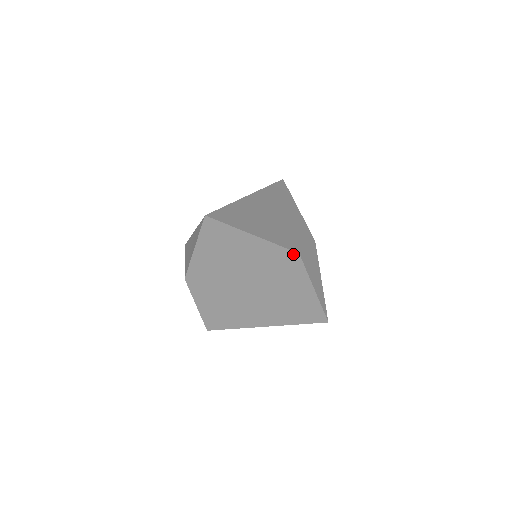
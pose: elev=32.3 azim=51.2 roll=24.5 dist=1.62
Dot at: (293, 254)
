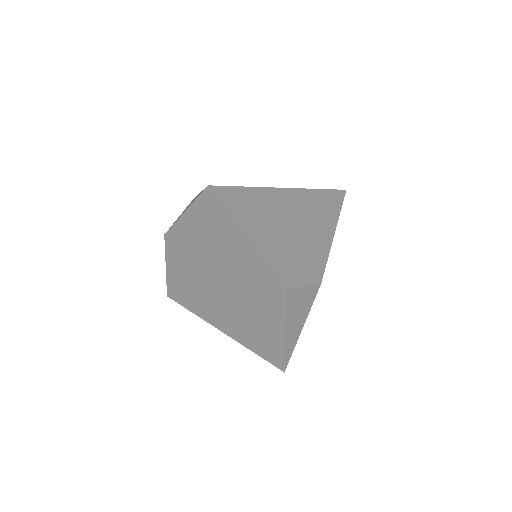
Dot at: (281, 285)
